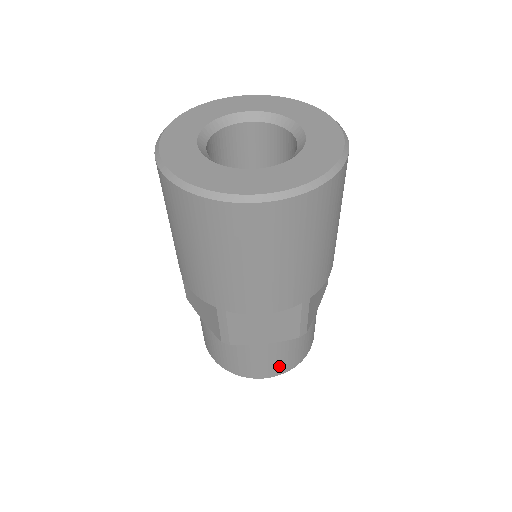
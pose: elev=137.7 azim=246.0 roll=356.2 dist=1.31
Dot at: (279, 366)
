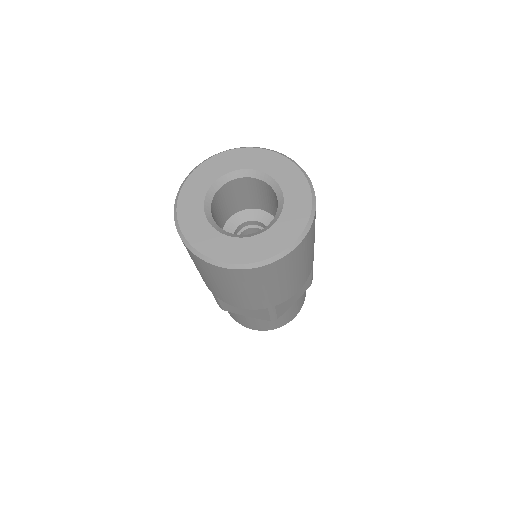
Dot at: (300, 306)
